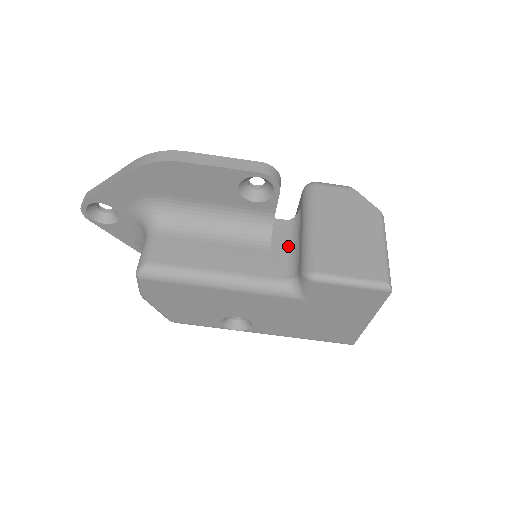
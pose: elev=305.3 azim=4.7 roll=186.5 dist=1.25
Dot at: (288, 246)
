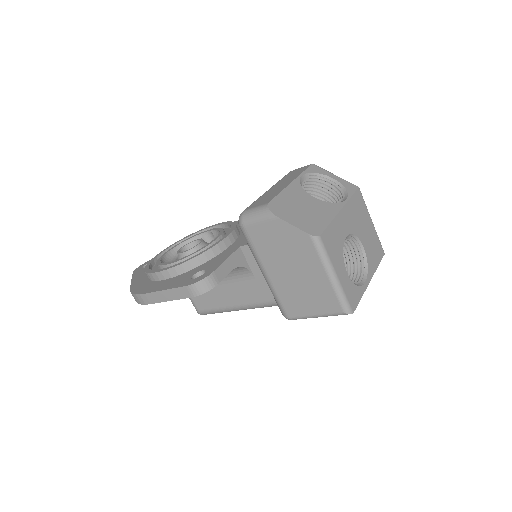
Dot at: occluded
